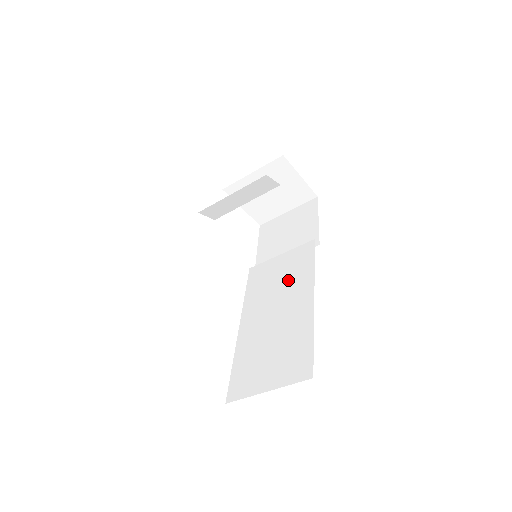
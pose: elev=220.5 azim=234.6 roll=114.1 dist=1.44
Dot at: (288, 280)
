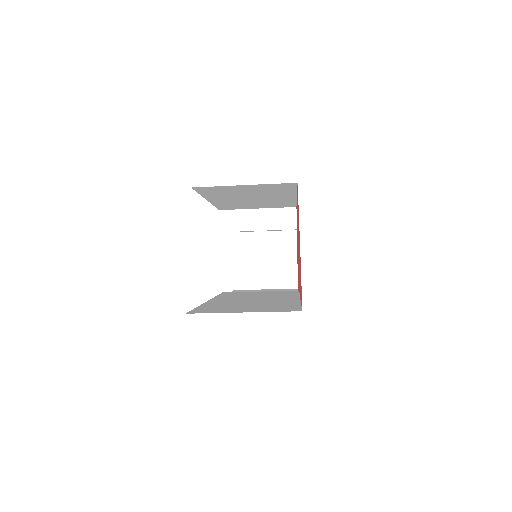
Dot at: (269, 295)
